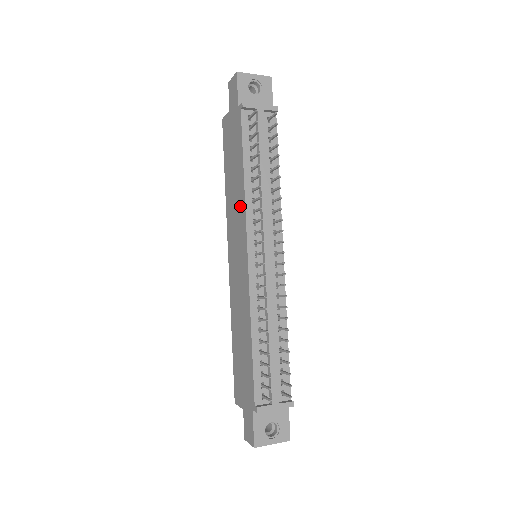
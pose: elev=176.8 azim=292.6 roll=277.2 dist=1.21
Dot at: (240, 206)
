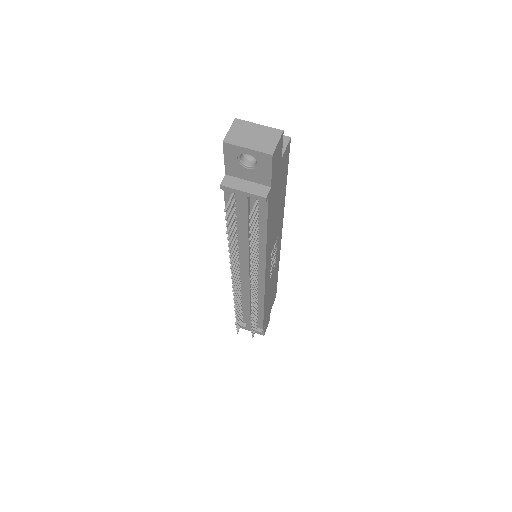
Dot at: occluded
